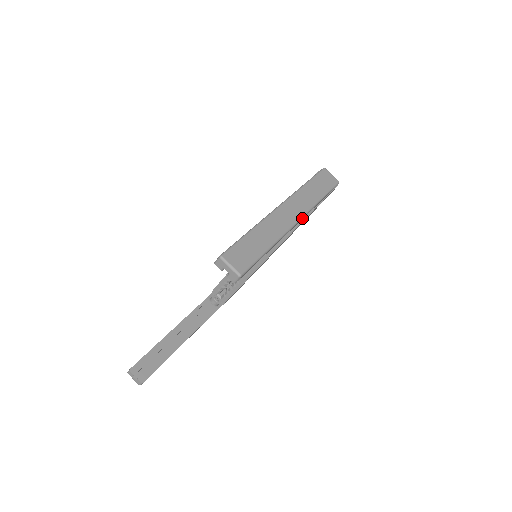
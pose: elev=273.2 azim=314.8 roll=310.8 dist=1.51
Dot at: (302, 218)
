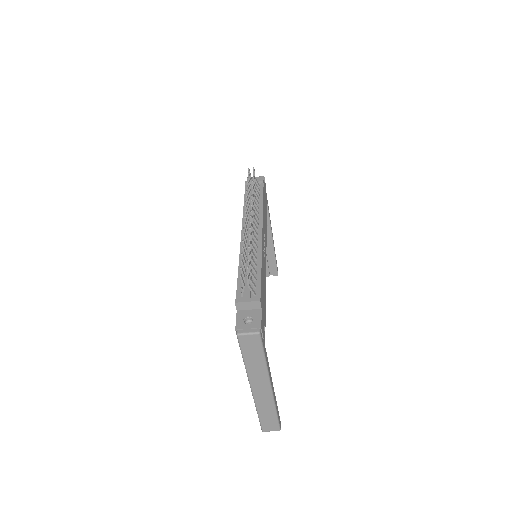
Dot at: (270, 381)
